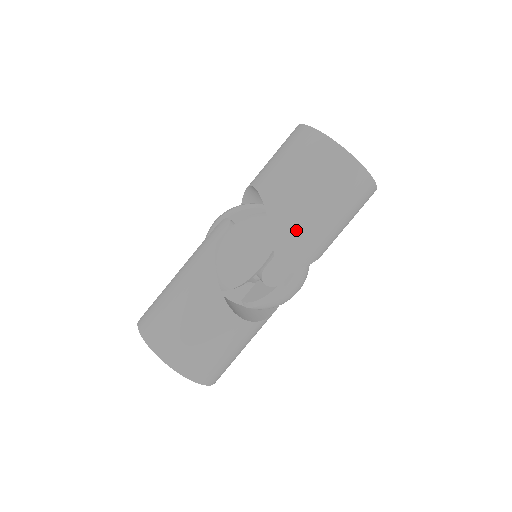
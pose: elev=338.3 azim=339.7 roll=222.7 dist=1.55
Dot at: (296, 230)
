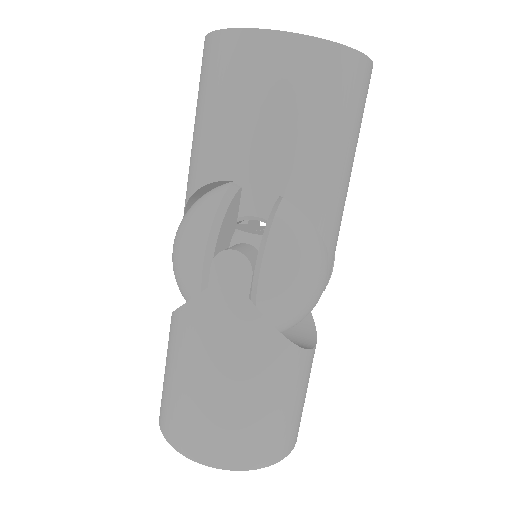
Dot at: (339, 206)
